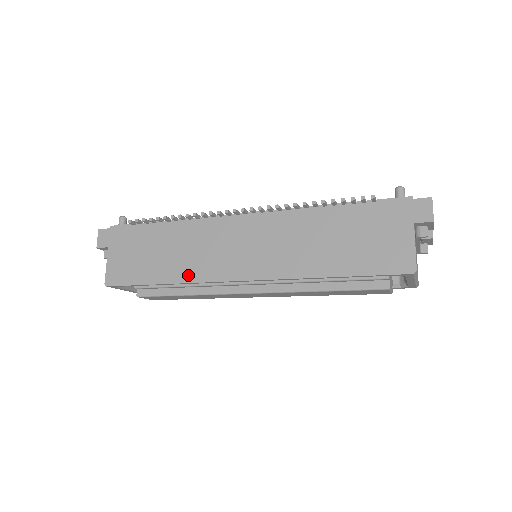
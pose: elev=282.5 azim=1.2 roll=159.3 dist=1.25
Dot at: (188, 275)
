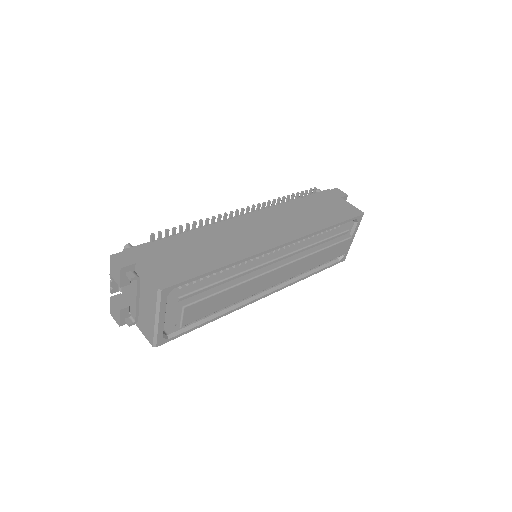
Dot at: (239, 254)
